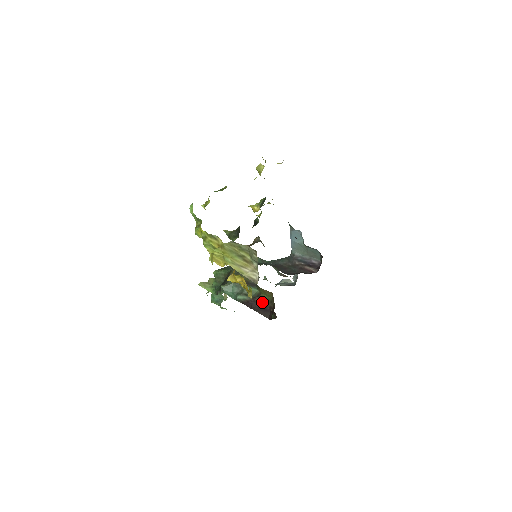
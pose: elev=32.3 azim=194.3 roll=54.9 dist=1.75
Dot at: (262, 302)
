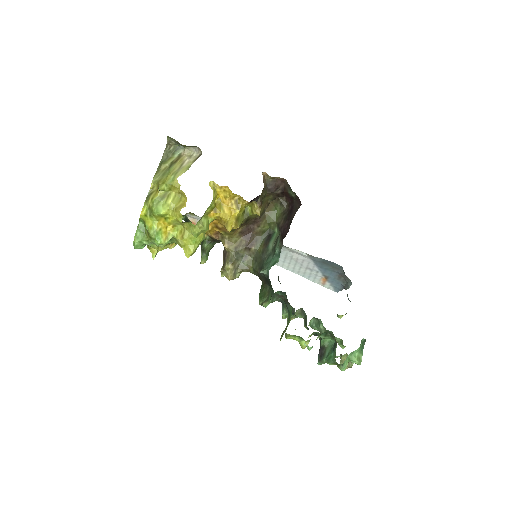
Dot at: (283, 218)
